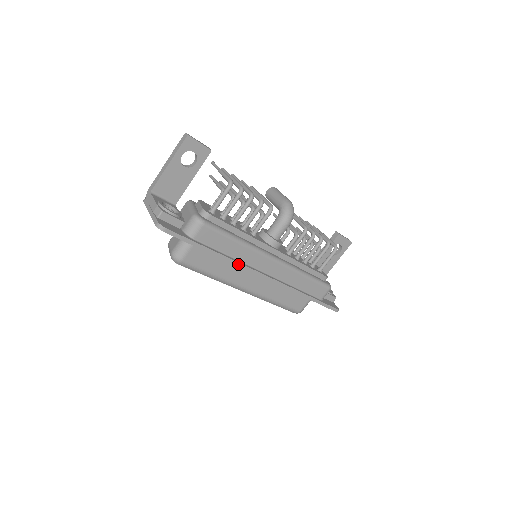
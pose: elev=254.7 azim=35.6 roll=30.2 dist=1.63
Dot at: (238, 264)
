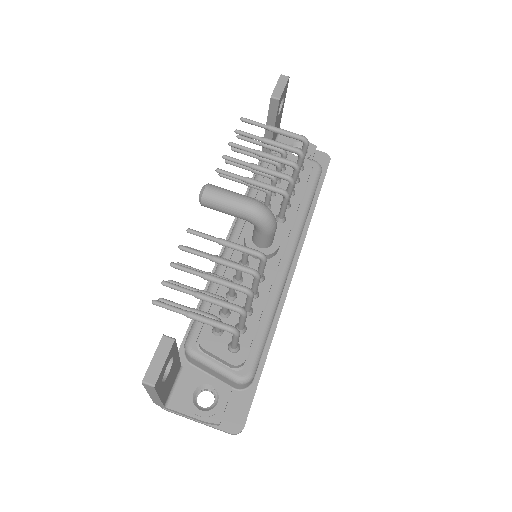
Dot at: occluded
